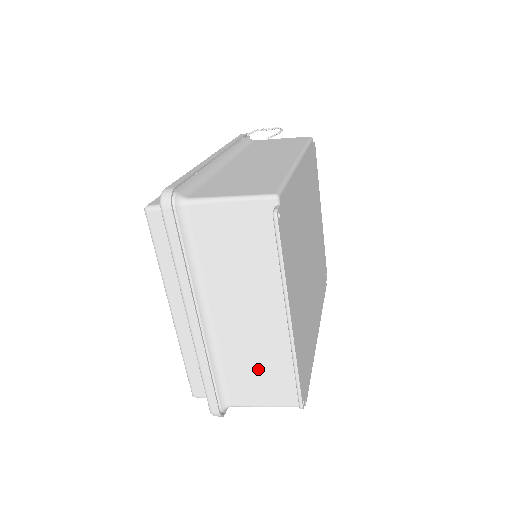
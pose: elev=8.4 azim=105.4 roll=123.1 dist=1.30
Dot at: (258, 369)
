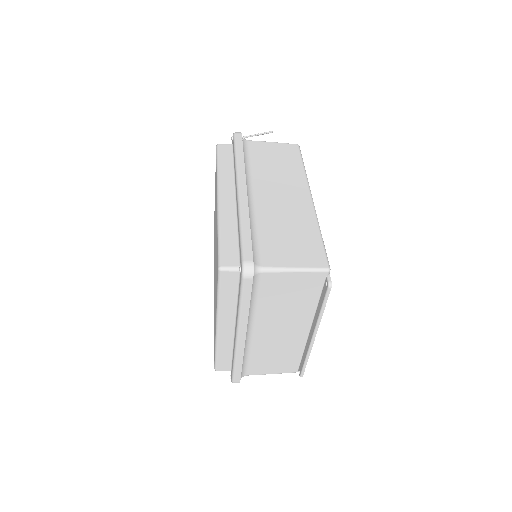
Dot at: (275, 356)
